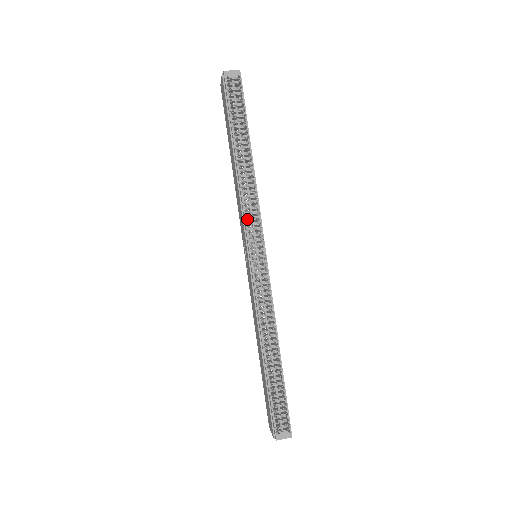
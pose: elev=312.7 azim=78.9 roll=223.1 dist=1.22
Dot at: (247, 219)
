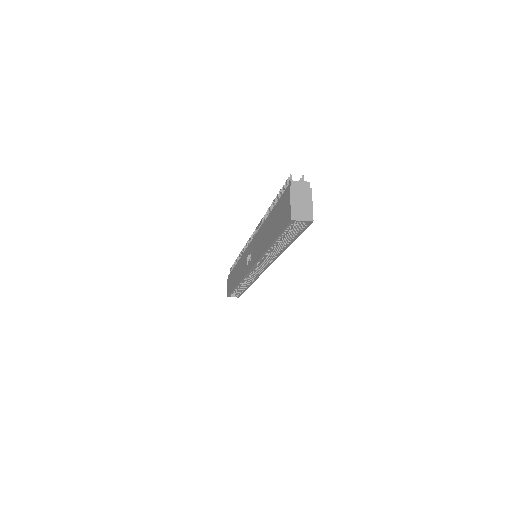
Dot at: occluded
